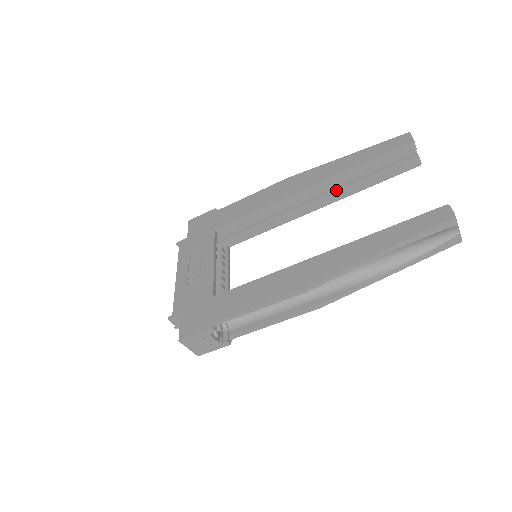
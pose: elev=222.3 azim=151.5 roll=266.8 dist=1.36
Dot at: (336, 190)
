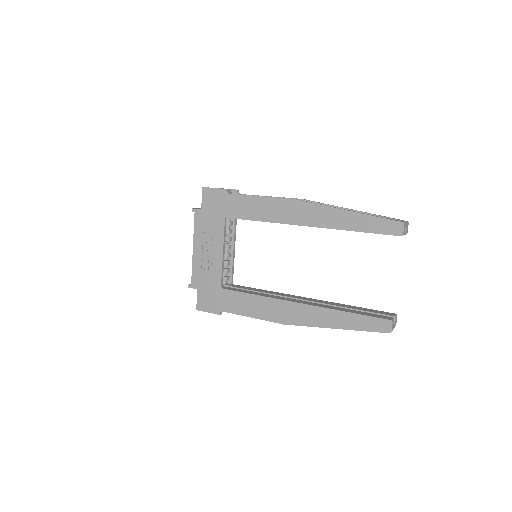
Dot at: occluded
